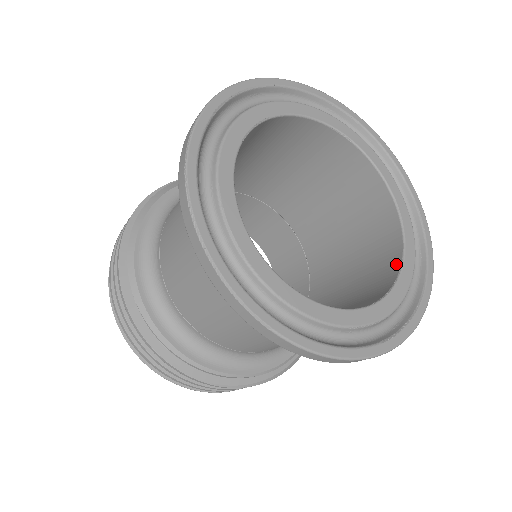
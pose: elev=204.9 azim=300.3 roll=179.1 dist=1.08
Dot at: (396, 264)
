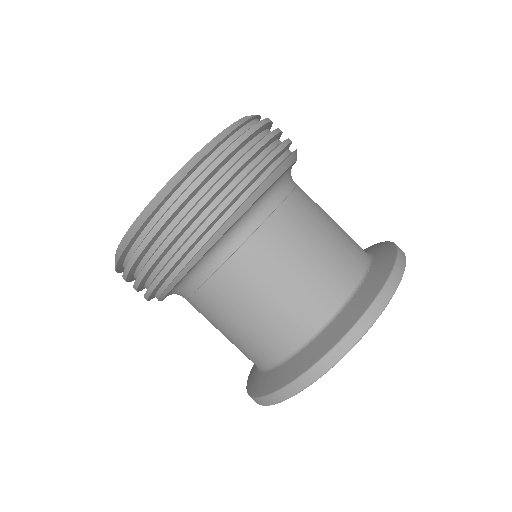
Dot at: occluded
